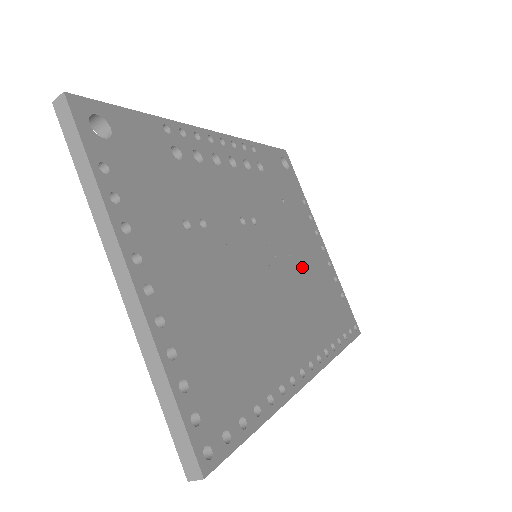
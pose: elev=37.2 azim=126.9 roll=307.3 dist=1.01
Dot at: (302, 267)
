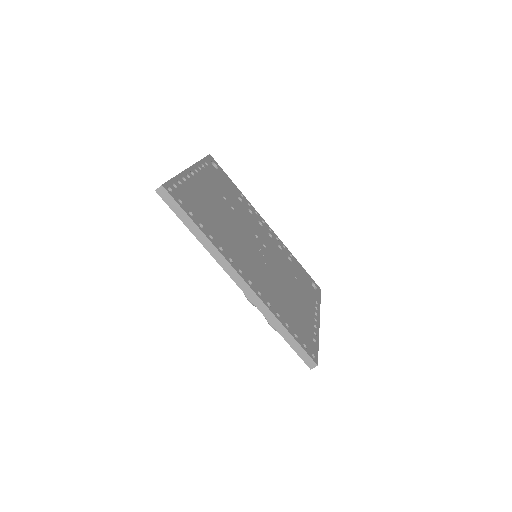
Dot at: (285, 289)
